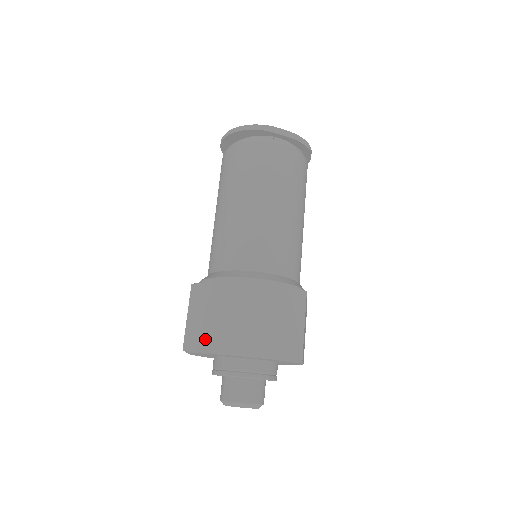
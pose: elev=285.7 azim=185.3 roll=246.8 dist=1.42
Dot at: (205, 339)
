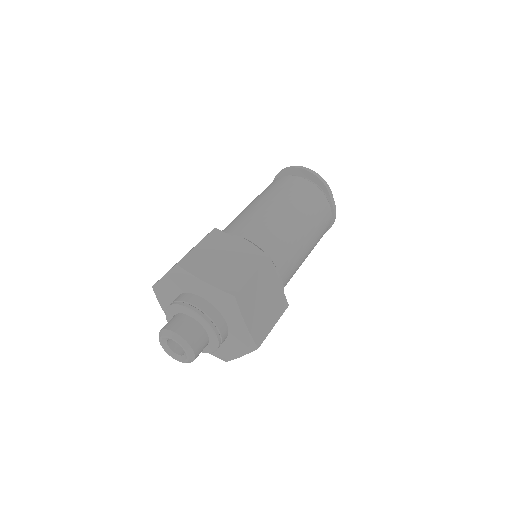
Dot at: (207, 270)
